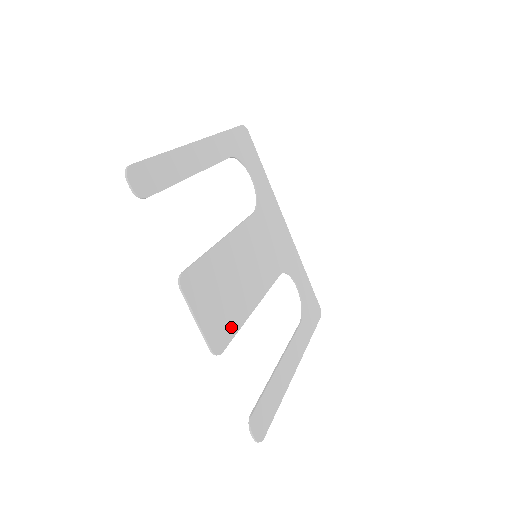
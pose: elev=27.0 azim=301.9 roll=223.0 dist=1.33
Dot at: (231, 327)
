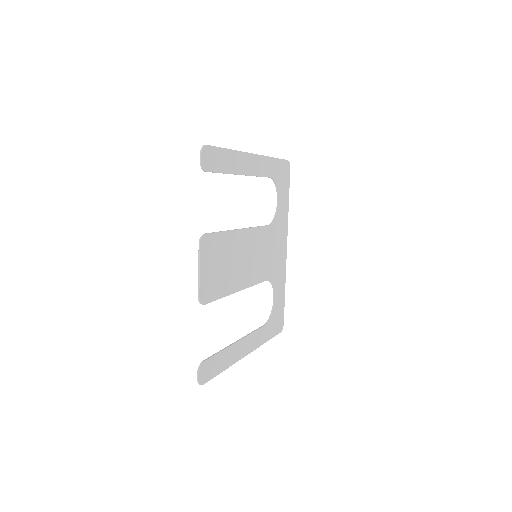
Dot at: (218, 292)
